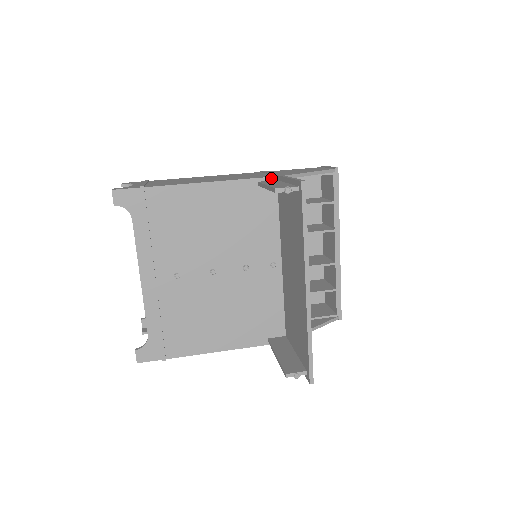
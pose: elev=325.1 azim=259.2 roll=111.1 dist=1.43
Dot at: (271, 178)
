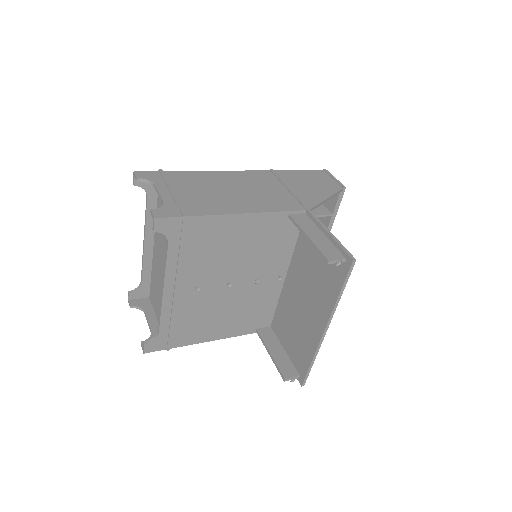
Dot at: (301, 211)
